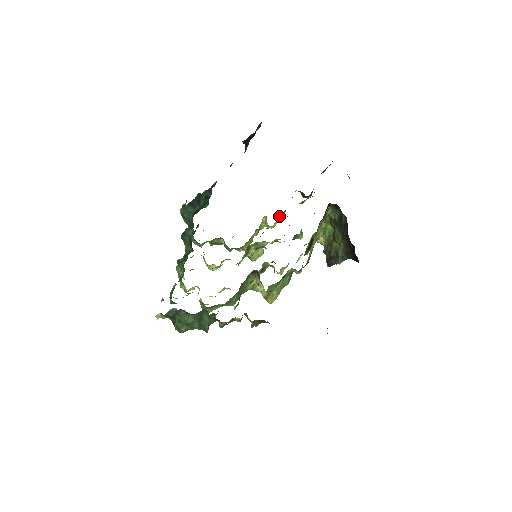
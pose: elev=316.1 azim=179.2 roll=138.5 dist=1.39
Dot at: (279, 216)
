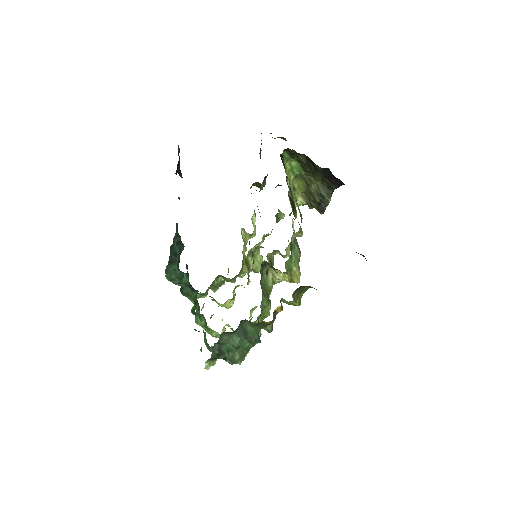
Dot at: (253, 220)
